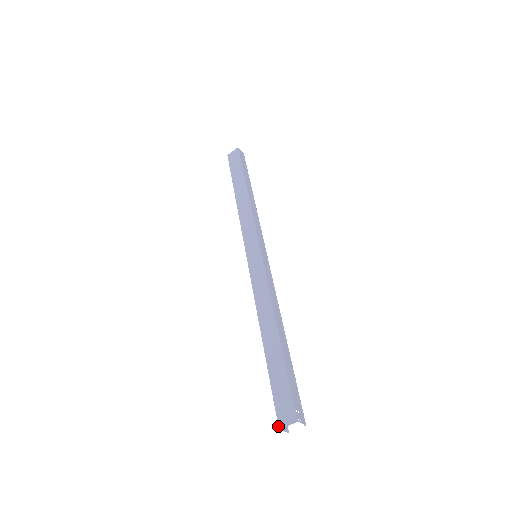
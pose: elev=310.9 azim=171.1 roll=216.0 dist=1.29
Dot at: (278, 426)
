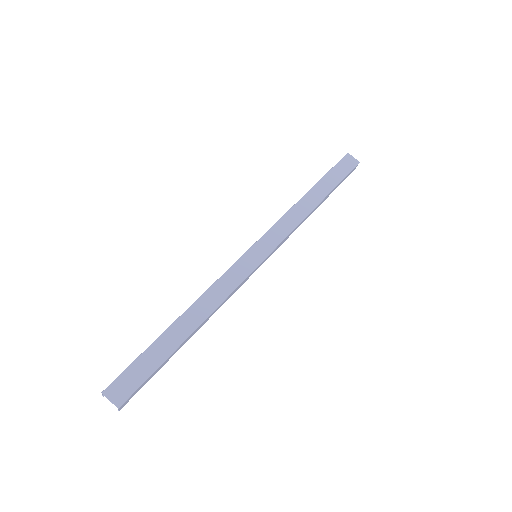
Dot at: (104, 390)
